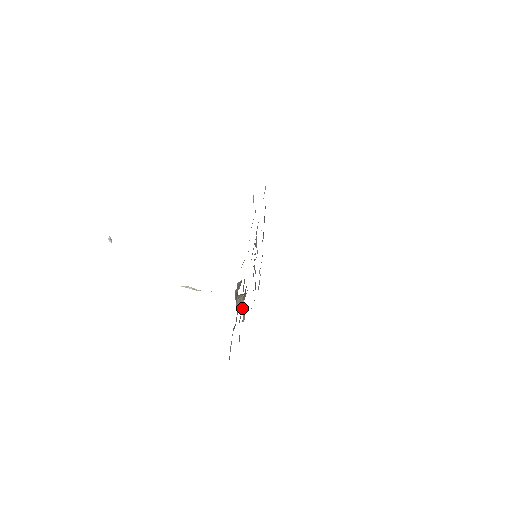
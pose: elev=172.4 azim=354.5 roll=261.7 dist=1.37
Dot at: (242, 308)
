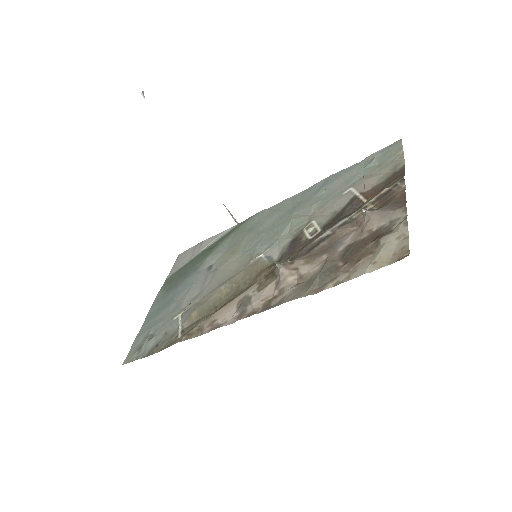
Dot at: (329, 253)
